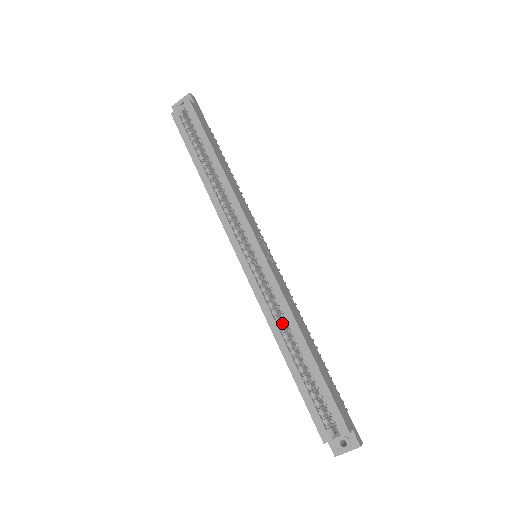
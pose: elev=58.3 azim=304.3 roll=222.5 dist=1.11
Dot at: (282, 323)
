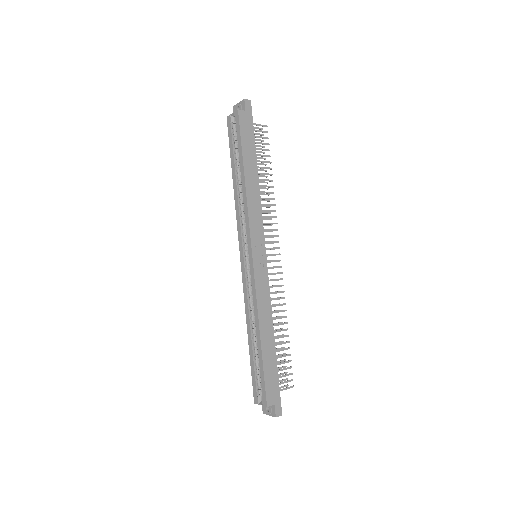
Dot at: occluded
